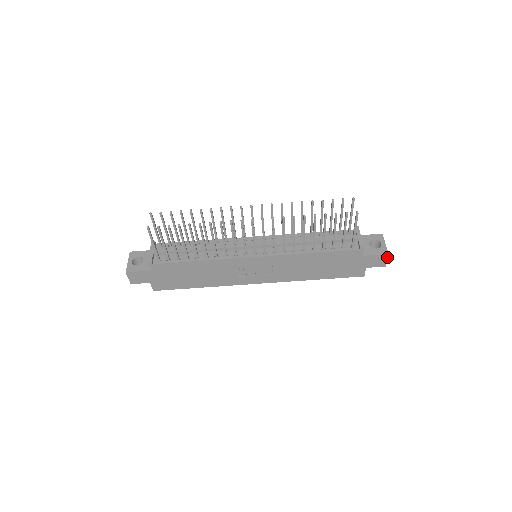
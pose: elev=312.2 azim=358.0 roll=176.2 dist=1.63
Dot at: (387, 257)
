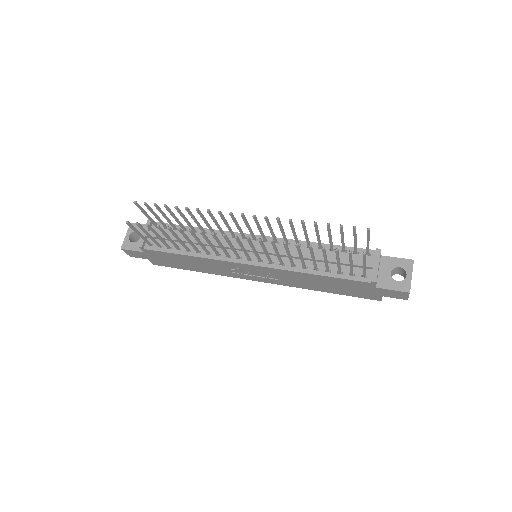
Dot at: (408, 294)
